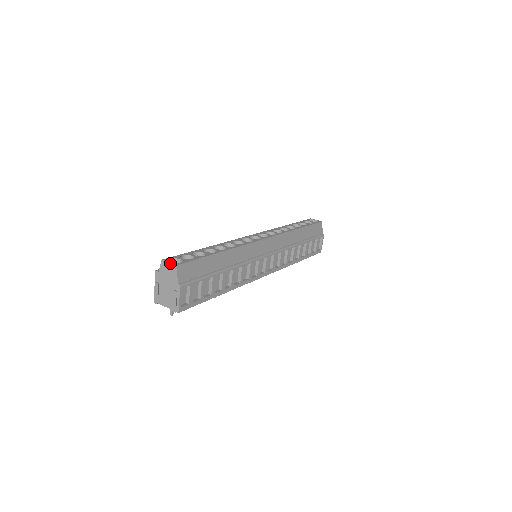
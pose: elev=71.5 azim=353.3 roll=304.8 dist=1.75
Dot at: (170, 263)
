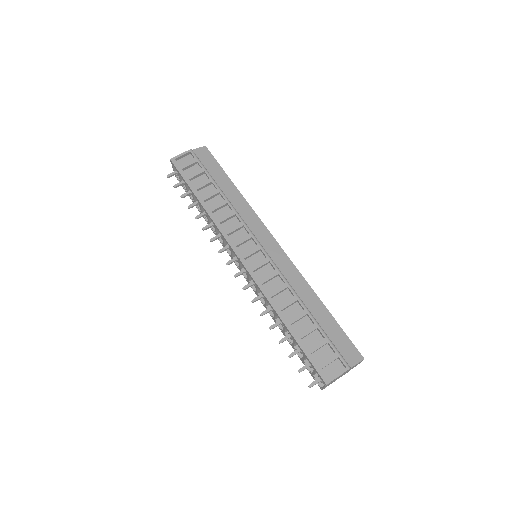
Dot at: occluded
